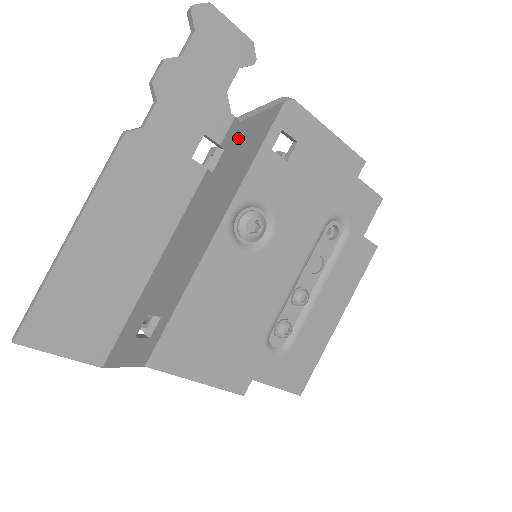
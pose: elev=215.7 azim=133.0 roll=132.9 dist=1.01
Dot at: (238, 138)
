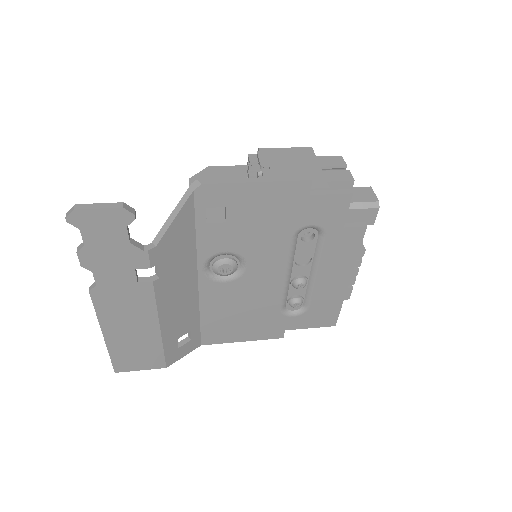
Dot at: (164, 250)
